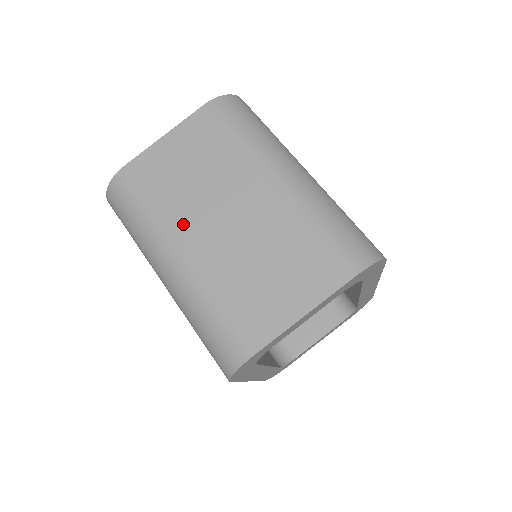
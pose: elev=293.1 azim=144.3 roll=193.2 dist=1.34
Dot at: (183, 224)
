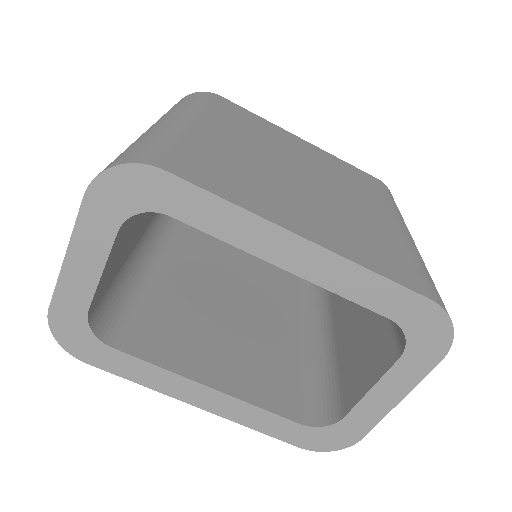
Dot at: occluded
